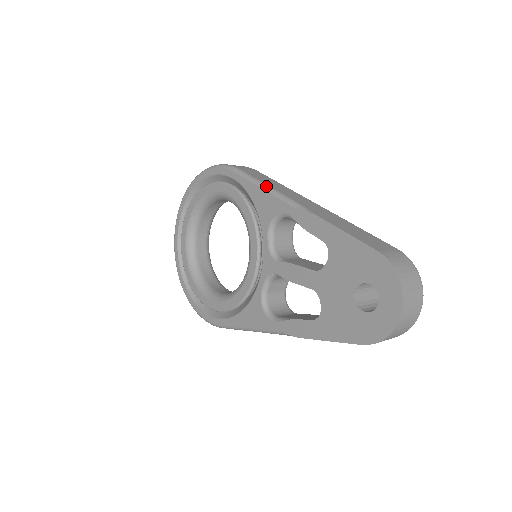
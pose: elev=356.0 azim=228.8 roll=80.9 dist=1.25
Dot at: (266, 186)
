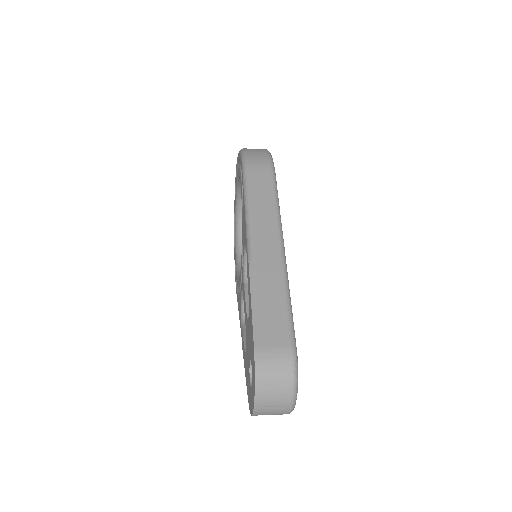
Dot at: (247, 209)
